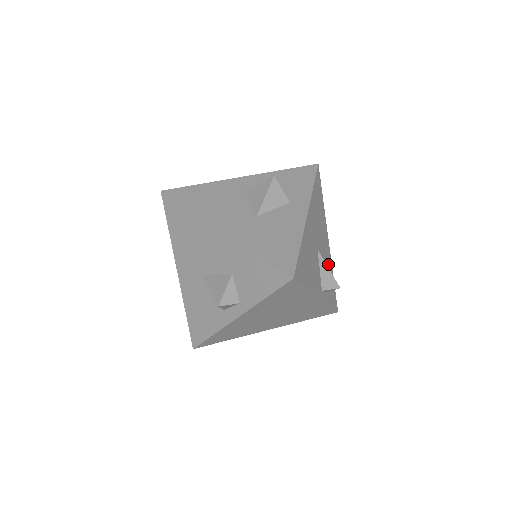
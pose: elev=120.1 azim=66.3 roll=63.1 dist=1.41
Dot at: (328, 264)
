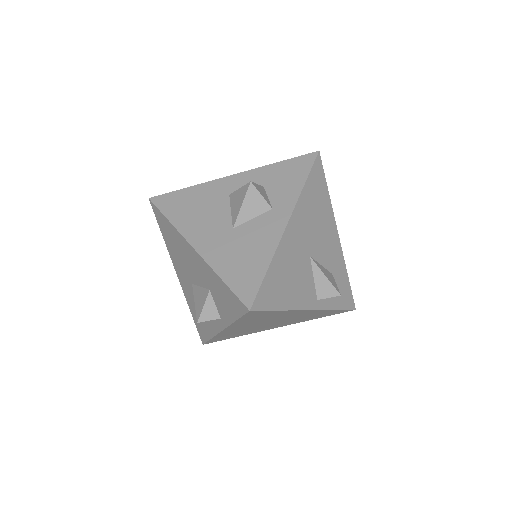
Dot at: (336, 263)
